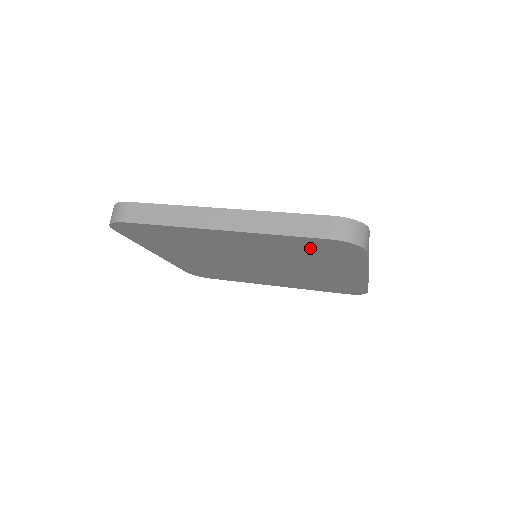
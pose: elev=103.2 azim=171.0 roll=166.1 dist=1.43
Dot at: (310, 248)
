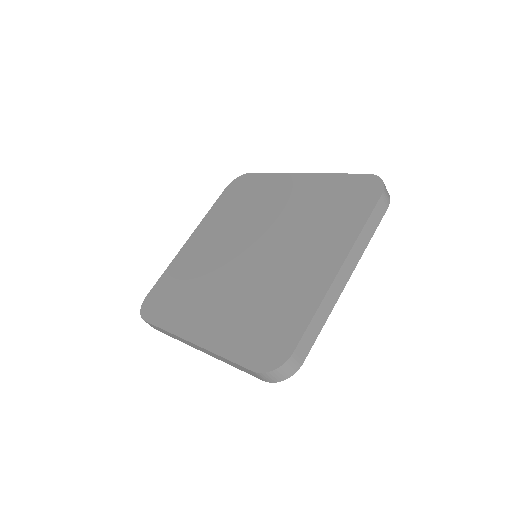
Dot at: occluded
